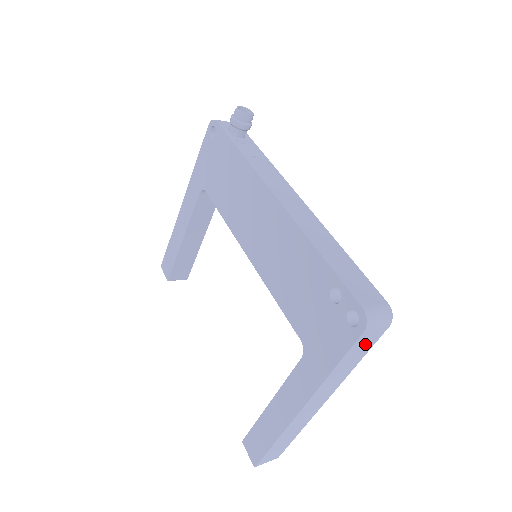
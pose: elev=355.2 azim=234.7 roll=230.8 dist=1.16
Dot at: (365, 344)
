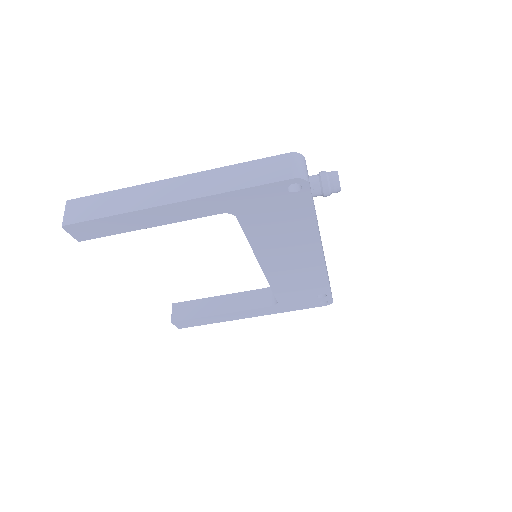
Dot at: occluded
